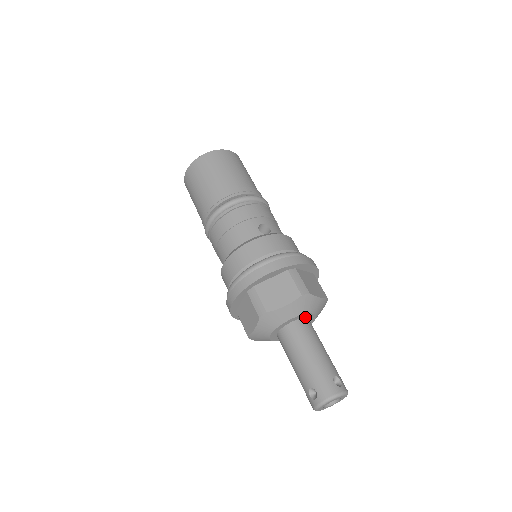
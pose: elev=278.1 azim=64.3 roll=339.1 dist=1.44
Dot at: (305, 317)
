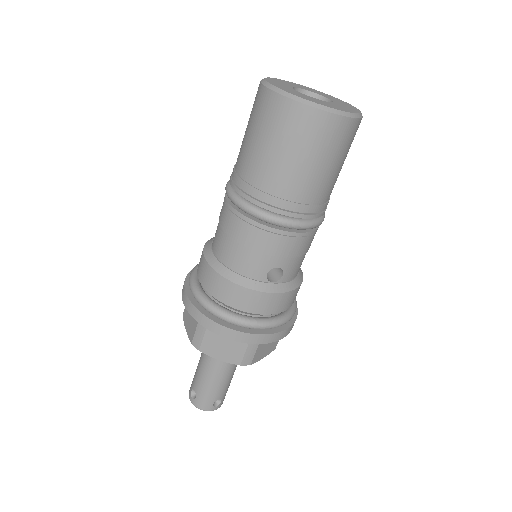
Dot at: occluded
